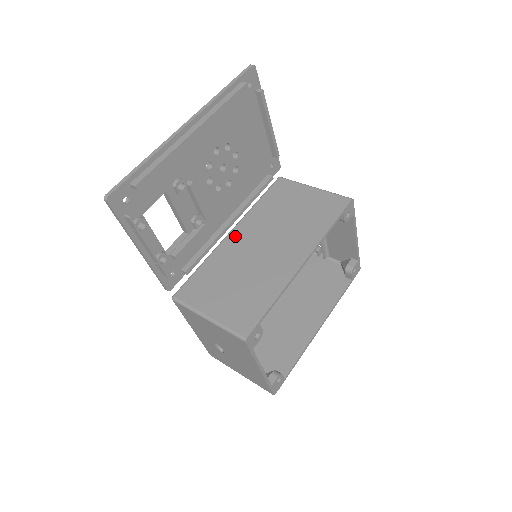
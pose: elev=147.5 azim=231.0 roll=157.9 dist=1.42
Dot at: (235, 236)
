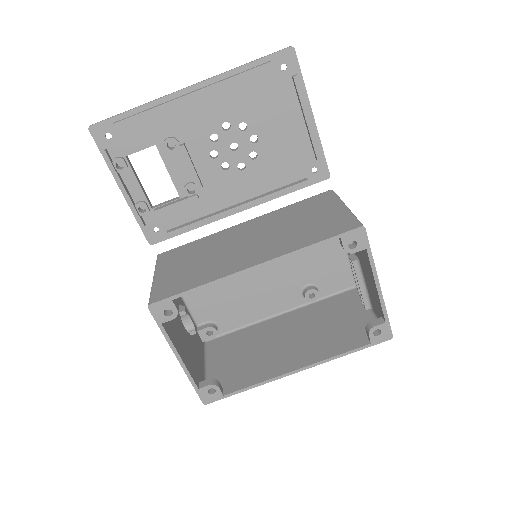
Dot at: (242, 226)
